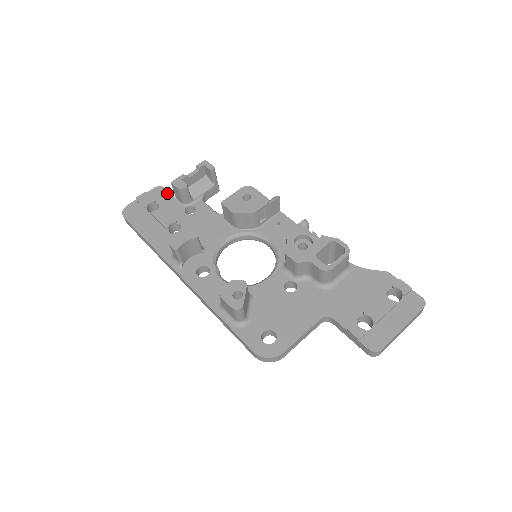
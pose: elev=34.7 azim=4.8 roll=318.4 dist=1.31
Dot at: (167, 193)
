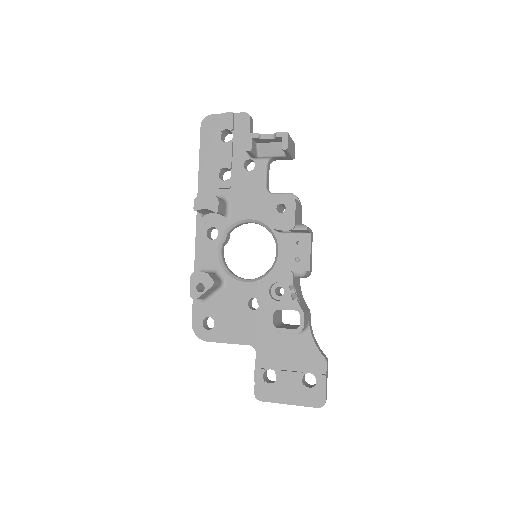
Dot at: (248, 128)
